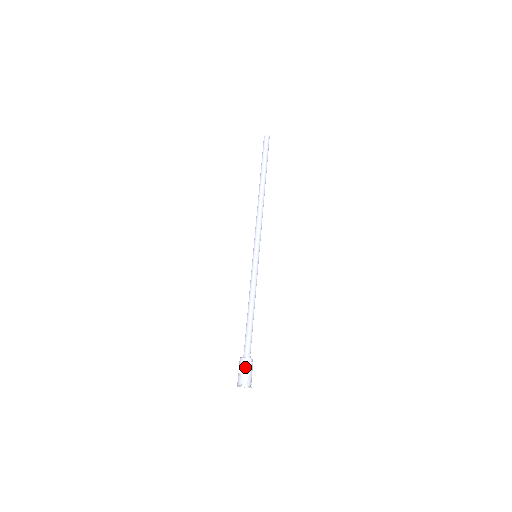
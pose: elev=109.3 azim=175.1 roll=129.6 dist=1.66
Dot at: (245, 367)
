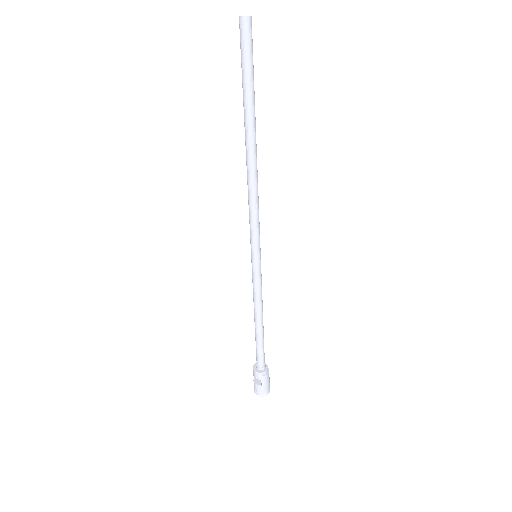
Dot at: occluded
